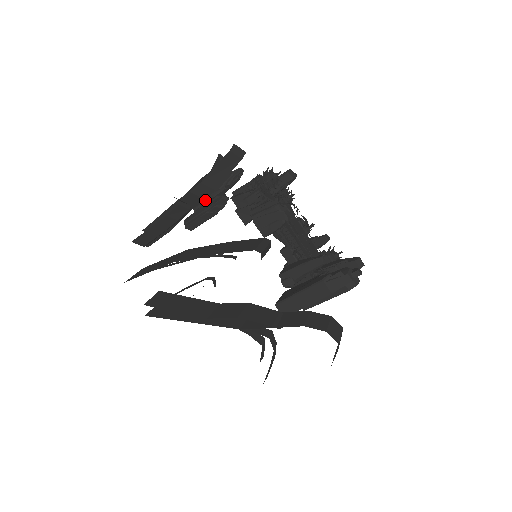
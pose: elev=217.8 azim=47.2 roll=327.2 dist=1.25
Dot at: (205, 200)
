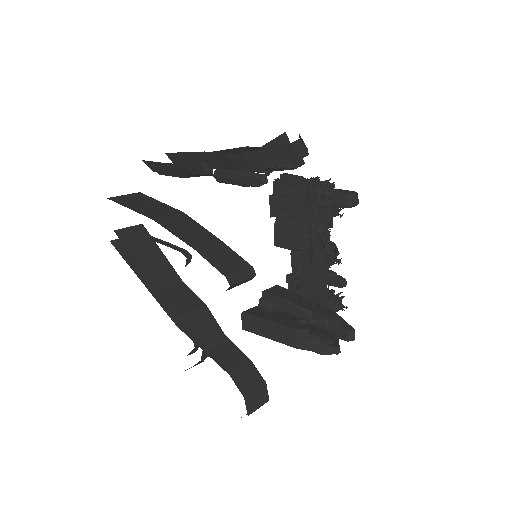
Dot at: occluded
